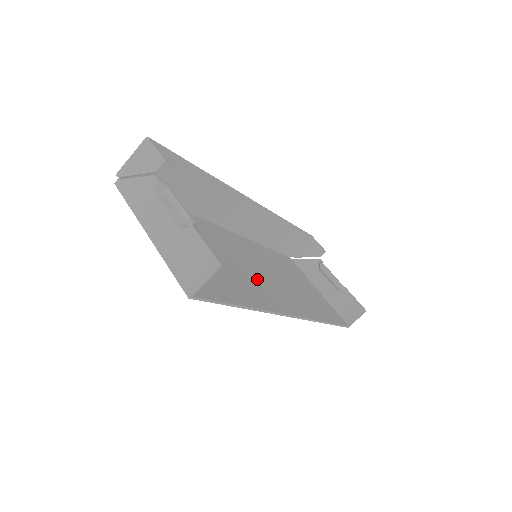
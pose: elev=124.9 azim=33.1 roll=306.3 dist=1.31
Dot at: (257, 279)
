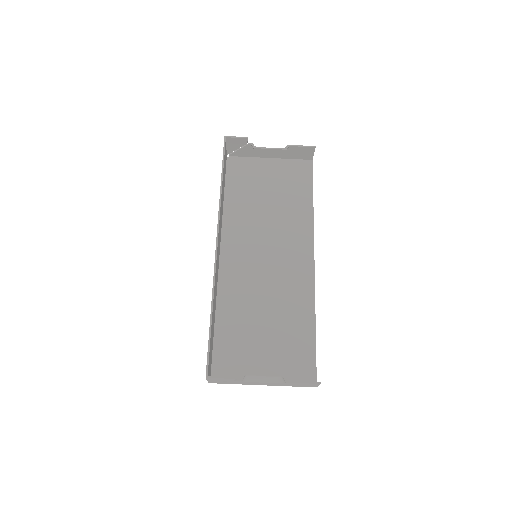
Dot at: (280, 277)
